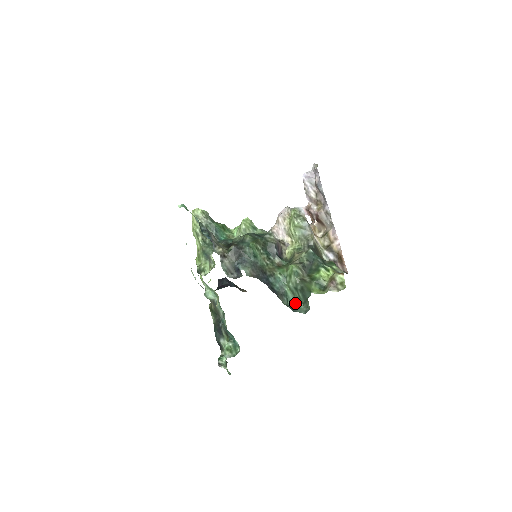
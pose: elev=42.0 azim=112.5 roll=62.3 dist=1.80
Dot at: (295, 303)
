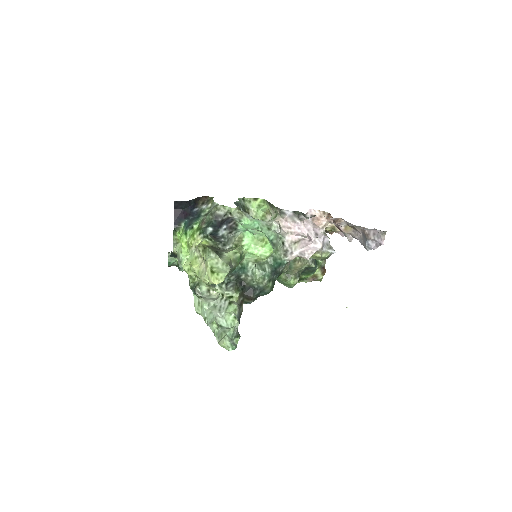
Dot at: occluded
